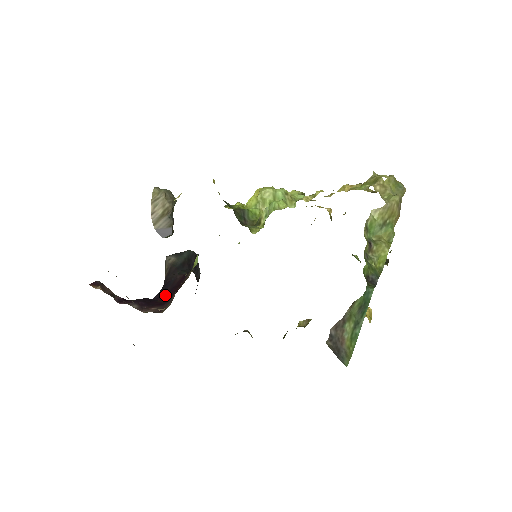
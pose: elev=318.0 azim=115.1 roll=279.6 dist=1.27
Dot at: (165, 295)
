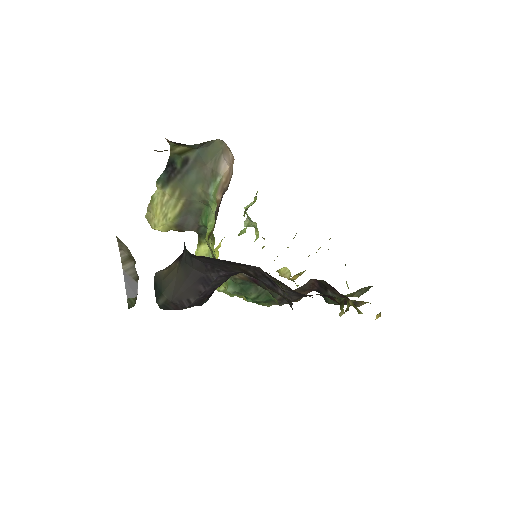
Dot at: occluded
